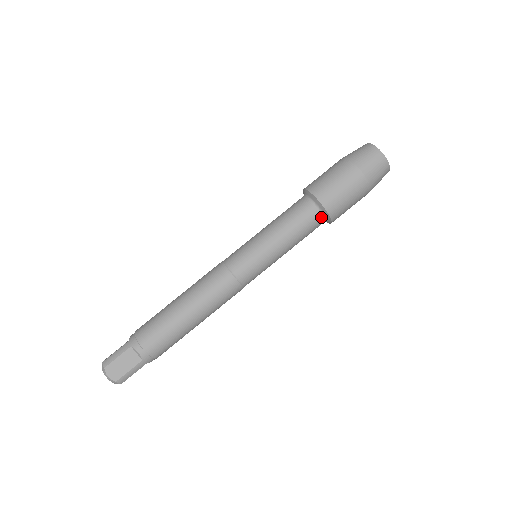
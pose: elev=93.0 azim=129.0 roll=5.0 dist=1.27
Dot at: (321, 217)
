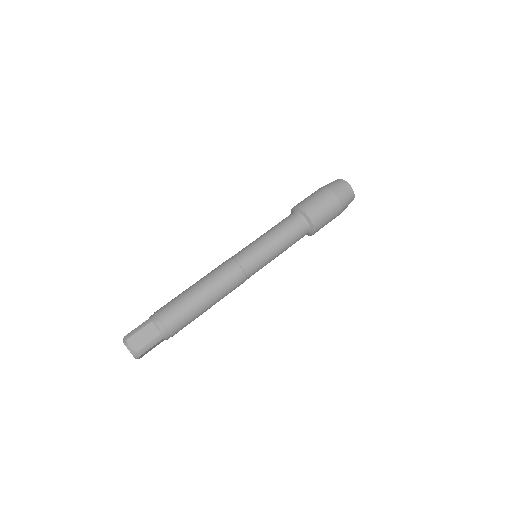
Dot at: (306, 226)
